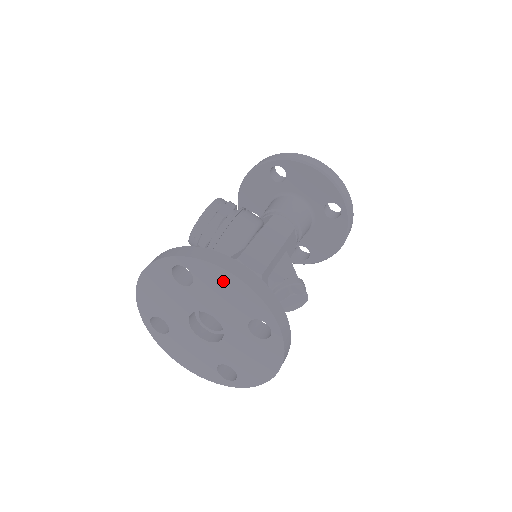
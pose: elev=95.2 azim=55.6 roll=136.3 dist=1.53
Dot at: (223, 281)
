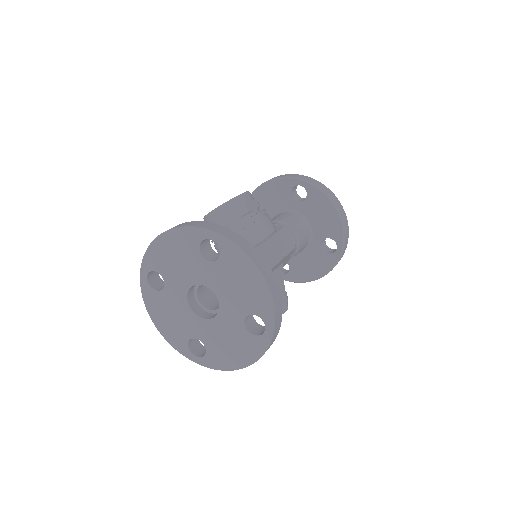
Dot at: (247, 272)
